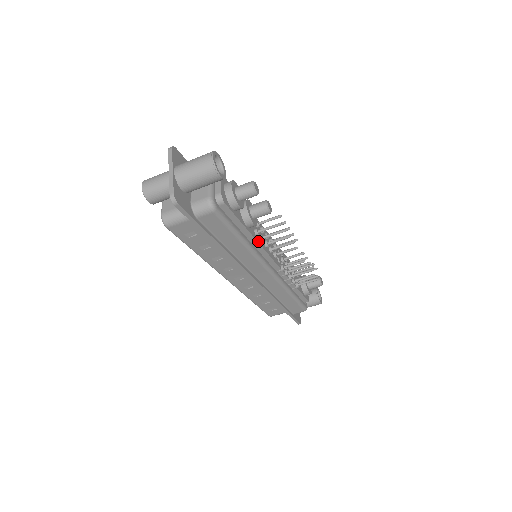
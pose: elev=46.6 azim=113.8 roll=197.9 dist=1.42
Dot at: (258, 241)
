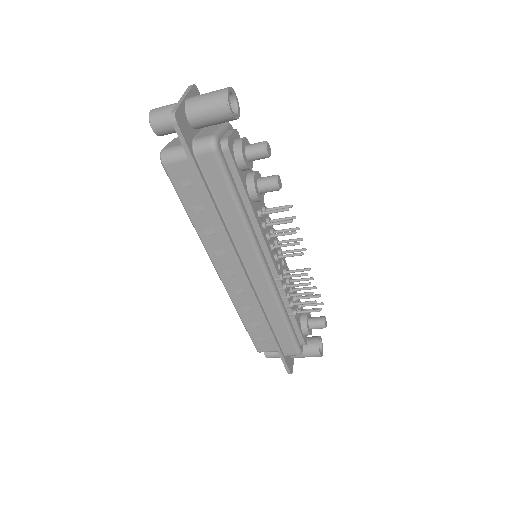
Dot at: (259, 223)
